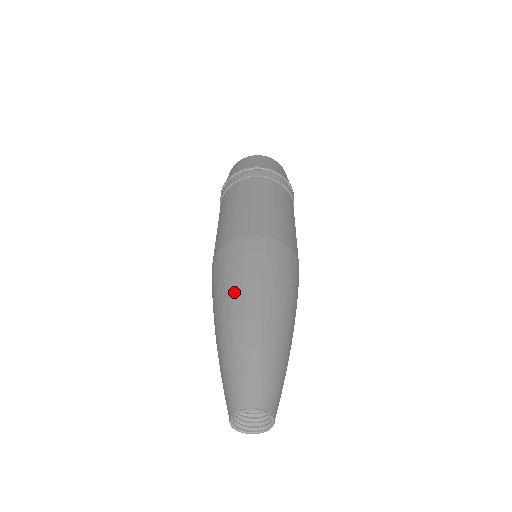
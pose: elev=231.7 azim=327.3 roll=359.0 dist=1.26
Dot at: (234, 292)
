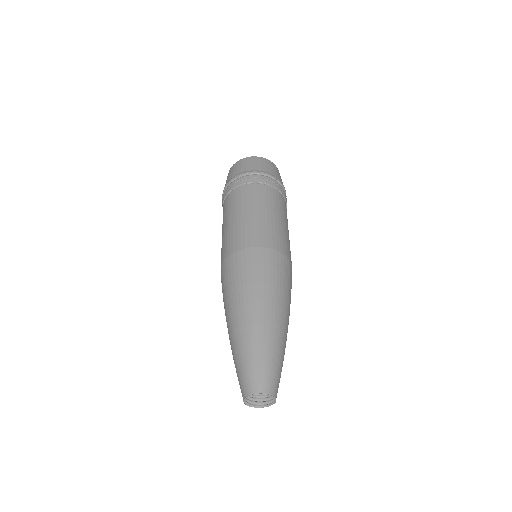
Dot at: (227, 308)
